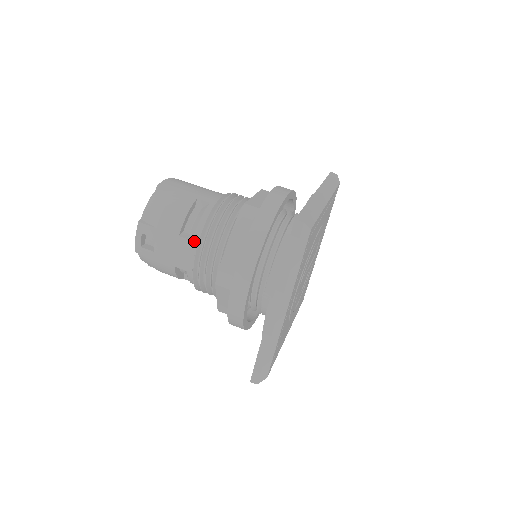
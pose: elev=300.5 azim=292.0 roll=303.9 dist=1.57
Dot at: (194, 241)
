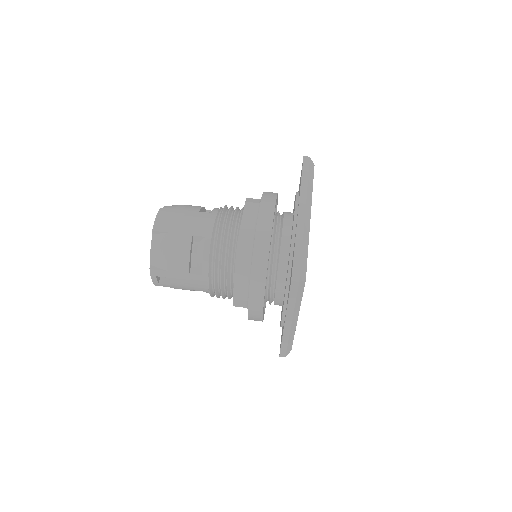
Dot at: (204, 275)
